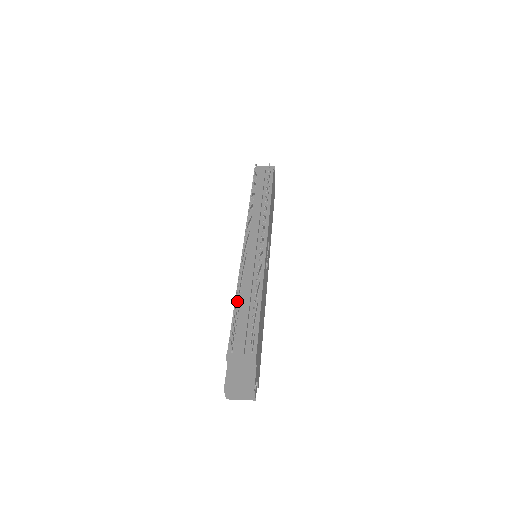
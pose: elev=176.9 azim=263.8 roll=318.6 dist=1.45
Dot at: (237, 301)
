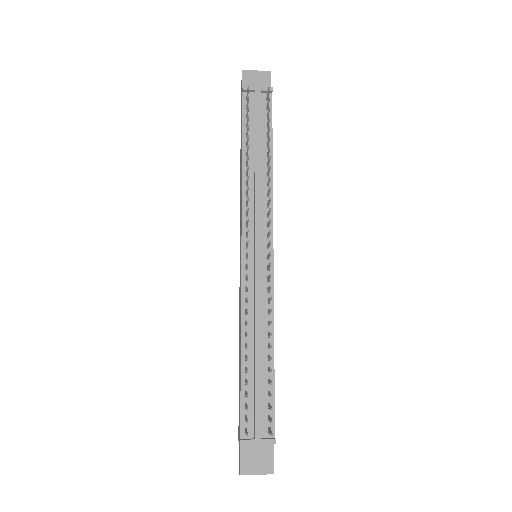
Dot at: (245, 359)
